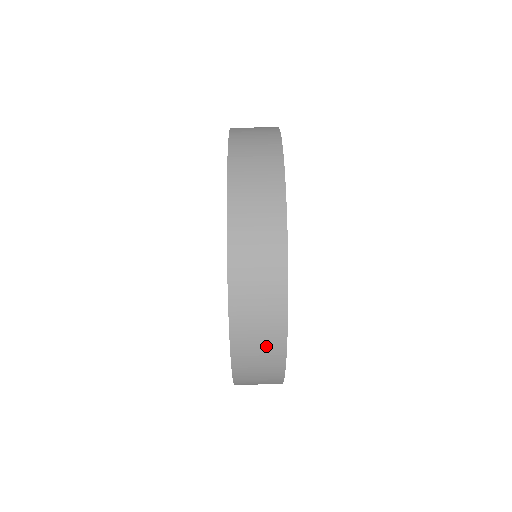
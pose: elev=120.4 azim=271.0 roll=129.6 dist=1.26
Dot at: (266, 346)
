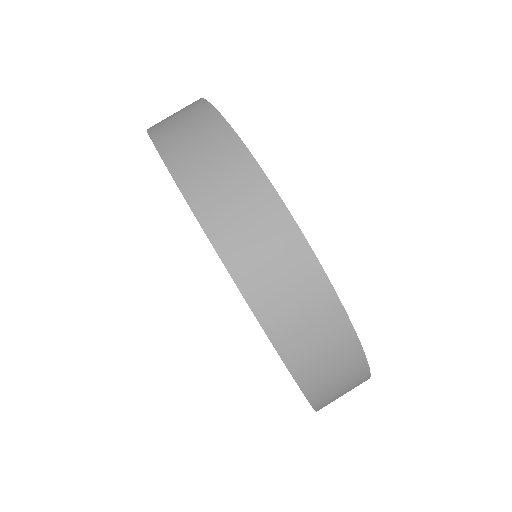
Dot at: (343, 369)
